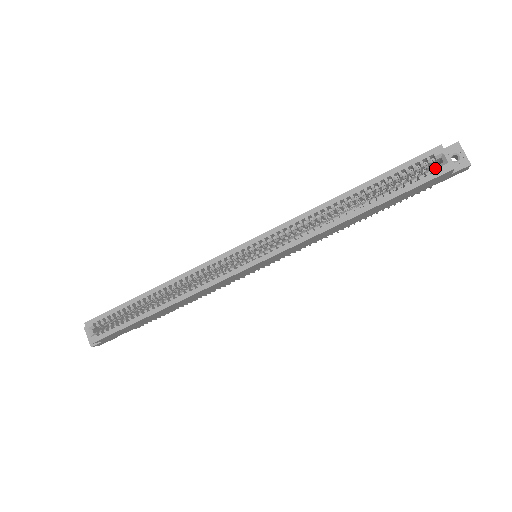
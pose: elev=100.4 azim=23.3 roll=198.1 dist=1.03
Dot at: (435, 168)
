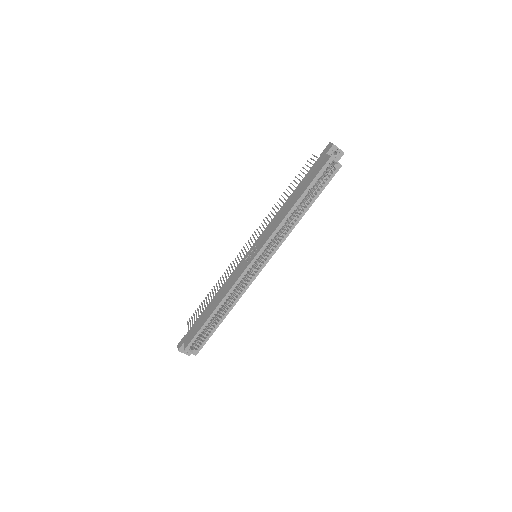
Dot at: (333, 170)
